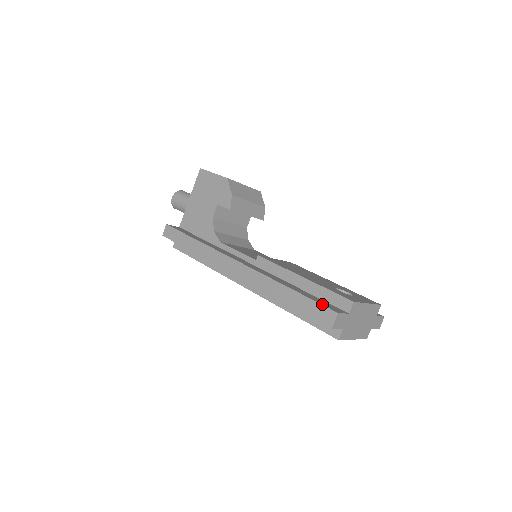
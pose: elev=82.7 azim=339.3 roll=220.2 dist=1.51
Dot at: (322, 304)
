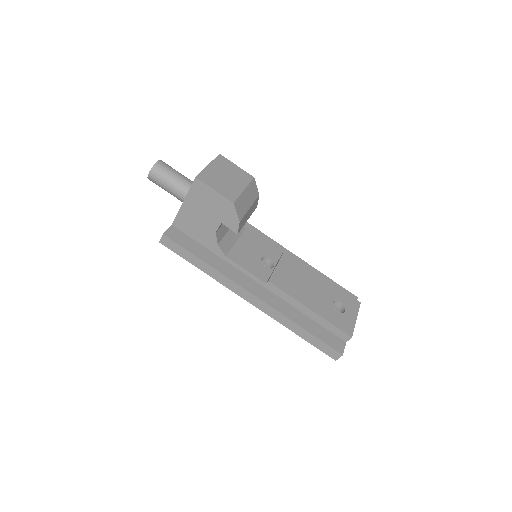
Dot at: (330, 346)
